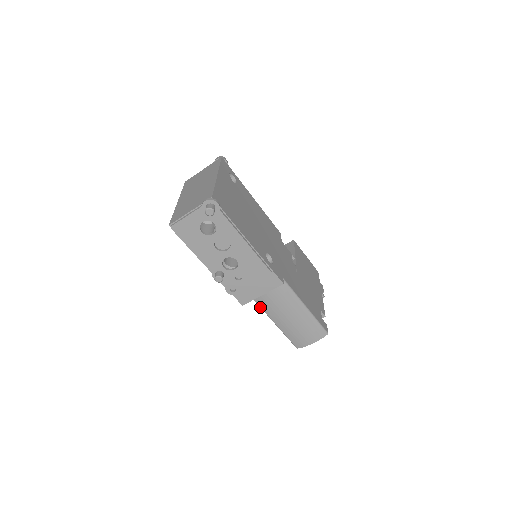
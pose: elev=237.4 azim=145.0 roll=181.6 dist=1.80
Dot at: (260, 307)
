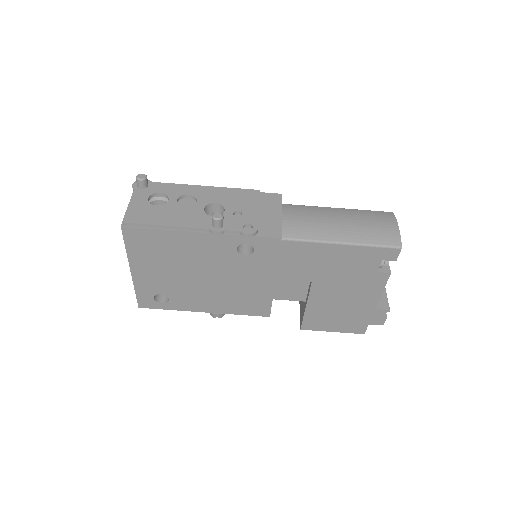
Dot at: (304, 240)
